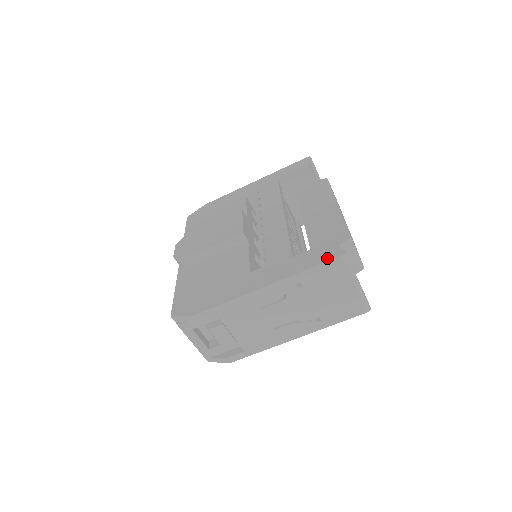
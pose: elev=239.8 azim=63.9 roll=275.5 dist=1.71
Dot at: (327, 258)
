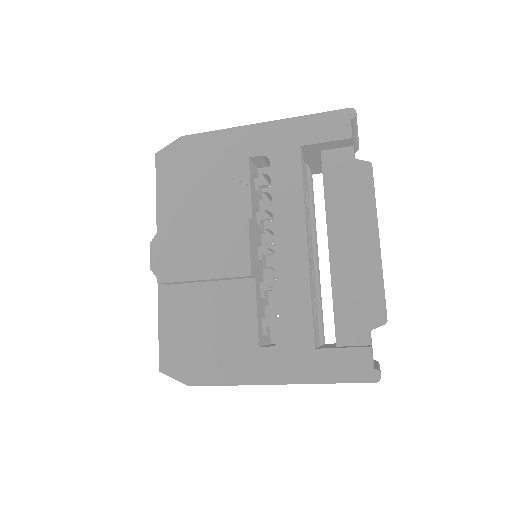
Dot at: (358, 378)
